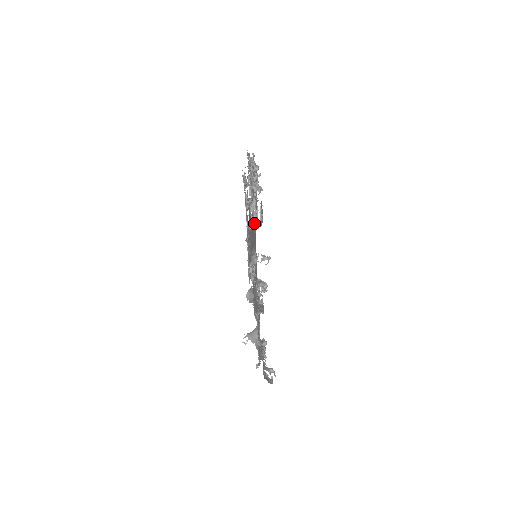
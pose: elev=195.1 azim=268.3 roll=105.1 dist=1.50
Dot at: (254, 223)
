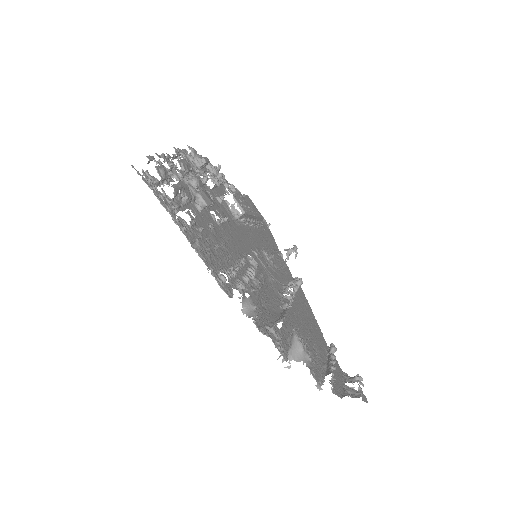
Dot at: (241, 221)
